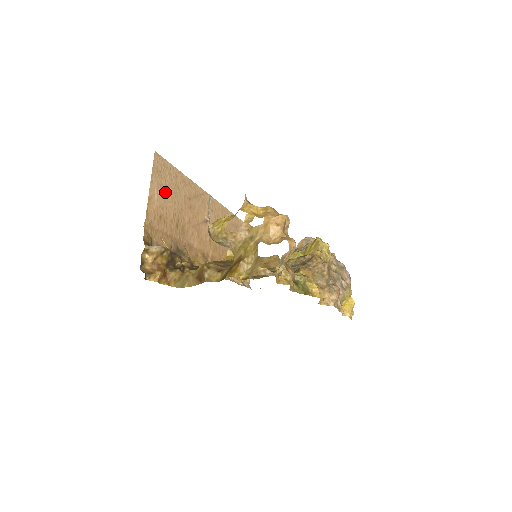
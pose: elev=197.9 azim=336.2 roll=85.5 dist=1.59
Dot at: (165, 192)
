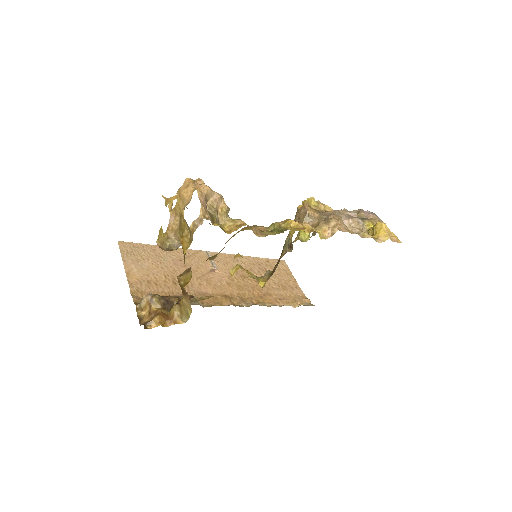
Dot at: (145, 264)
